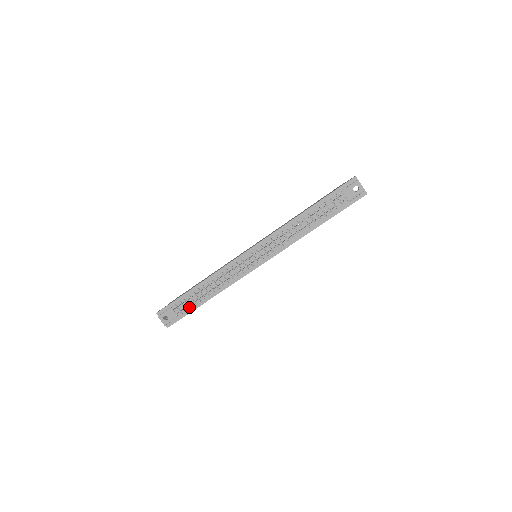
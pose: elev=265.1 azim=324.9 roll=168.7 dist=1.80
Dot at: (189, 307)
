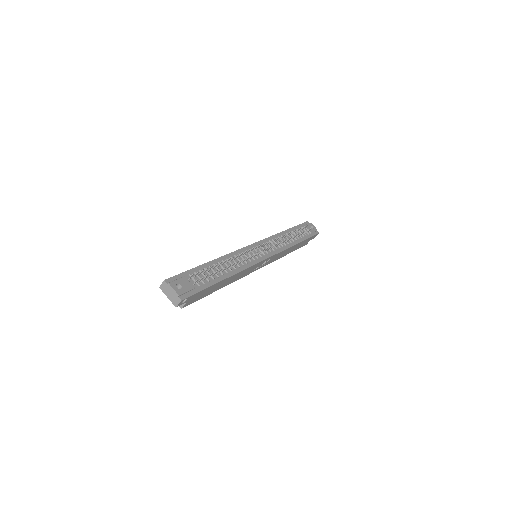
Dot at: (206, 281)
